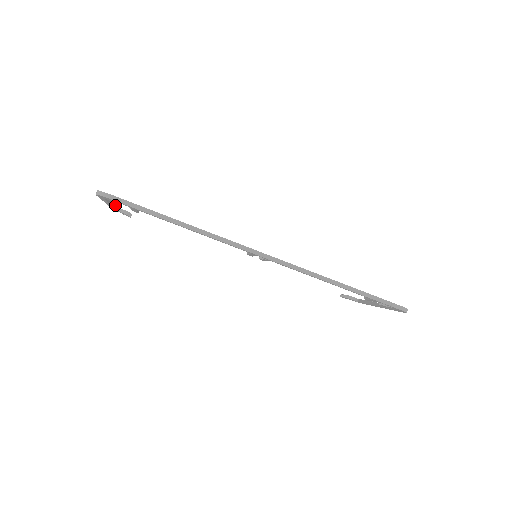
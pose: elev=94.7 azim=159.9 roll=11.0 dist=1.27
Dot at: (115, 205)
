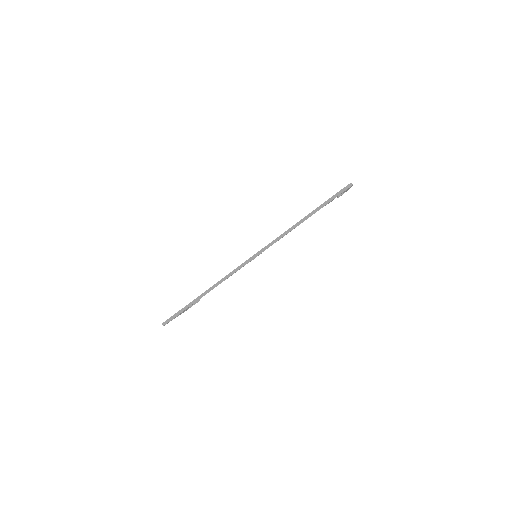
Dot at: occluded
